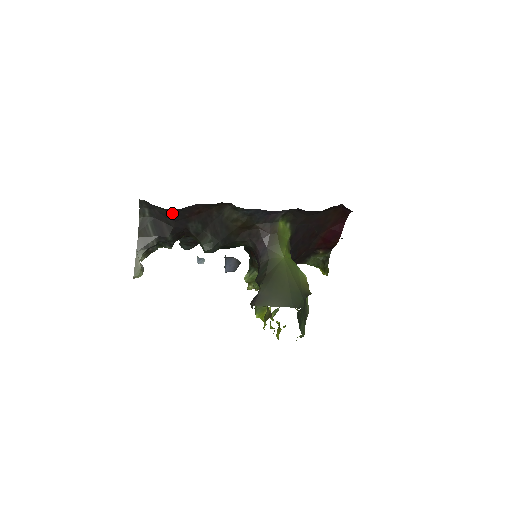
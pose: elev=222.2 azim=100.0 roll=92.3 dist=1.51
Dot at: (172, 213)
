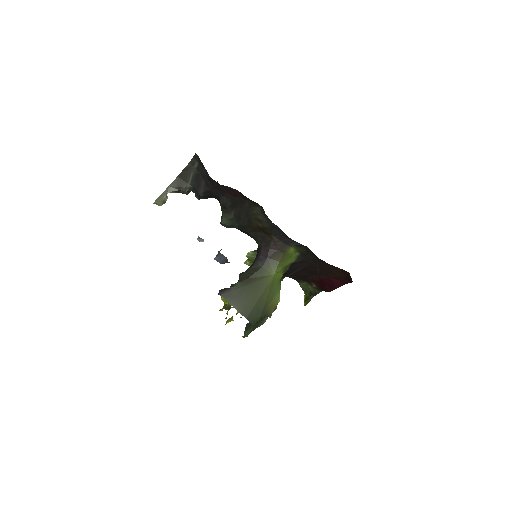
Dot at: (213, 181)
